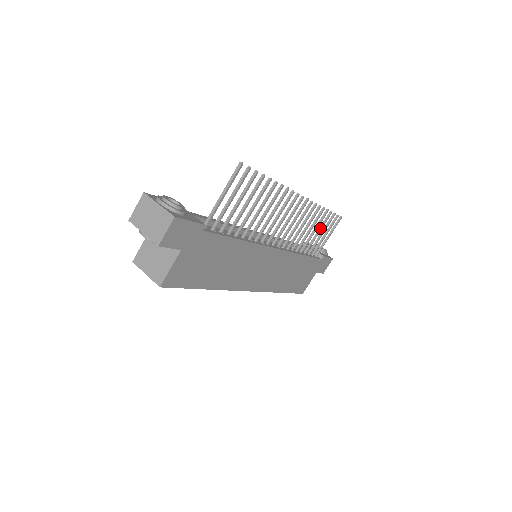
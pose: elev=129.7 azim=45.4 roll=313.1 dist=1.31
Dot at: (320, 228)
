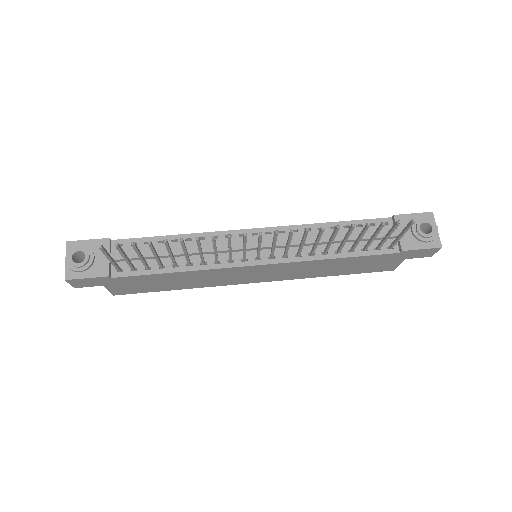
Dot at: (359, 235)
